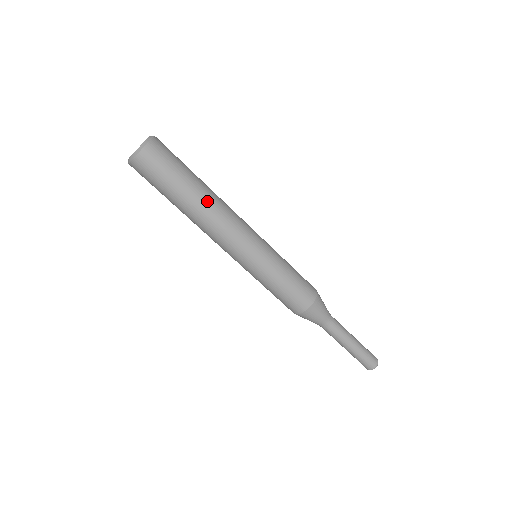
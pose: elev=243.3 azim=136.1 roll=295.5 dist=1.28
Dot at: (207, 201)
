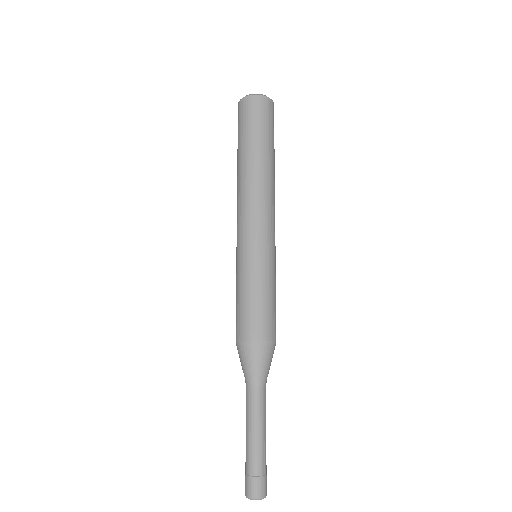
Dot at: (257, 167)
